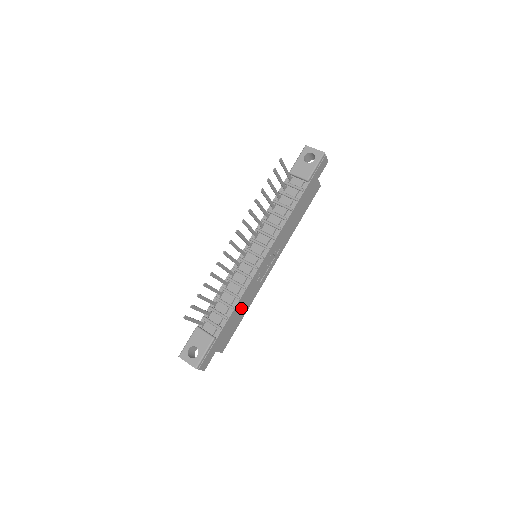
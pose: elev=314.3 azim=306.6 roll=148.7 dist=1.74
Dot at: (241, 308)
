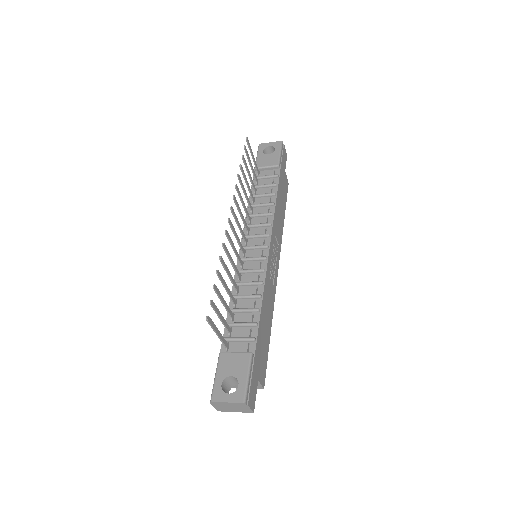
Dot at: (266, 316)
